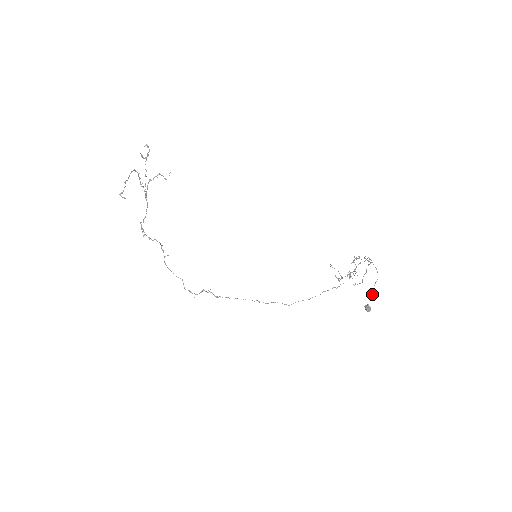
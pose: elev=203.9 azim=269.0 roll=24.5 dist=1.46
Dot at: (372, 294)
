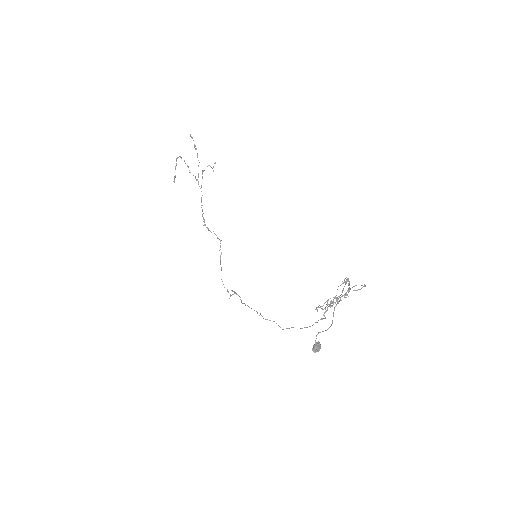
Dot at: occluded
